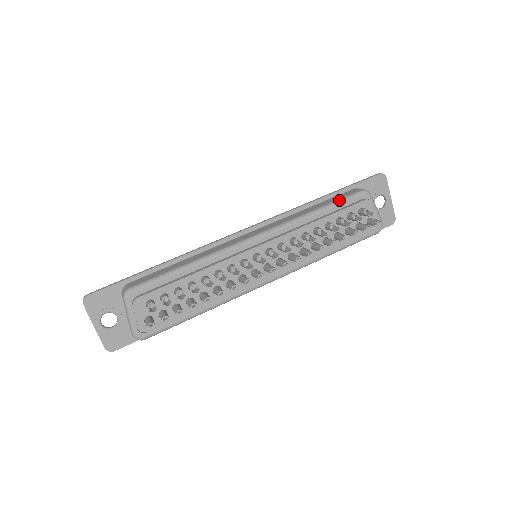
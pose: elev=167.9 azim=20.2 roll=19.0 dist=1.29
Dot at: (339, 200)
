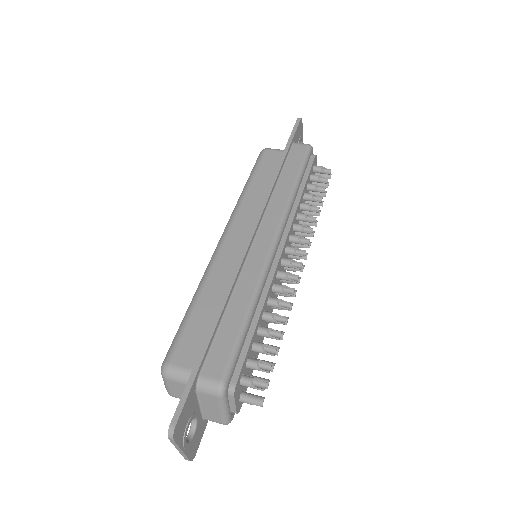
Dot at: (303, 165)
